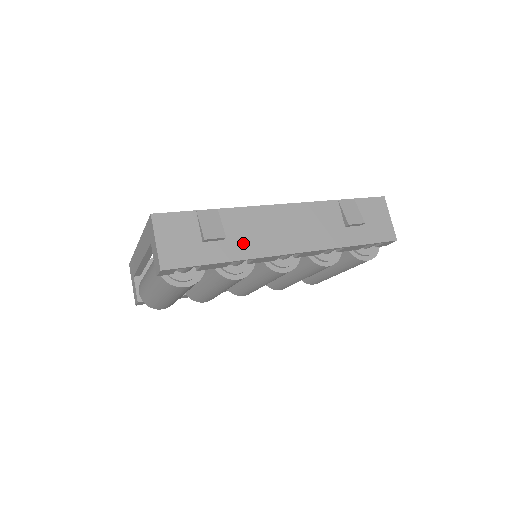
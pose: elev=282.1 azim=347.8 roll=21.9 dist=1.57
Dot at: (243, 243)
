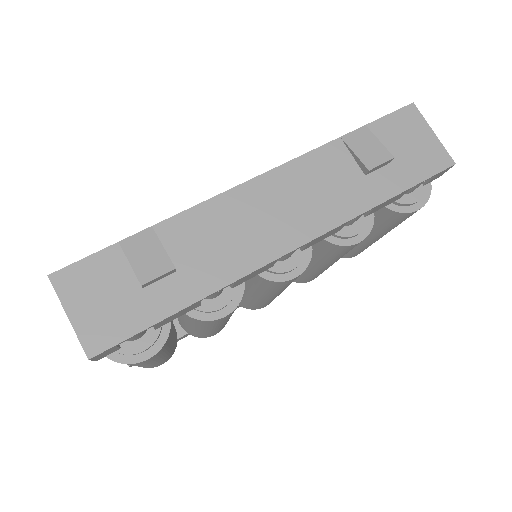
Dot at: (208, 265)
